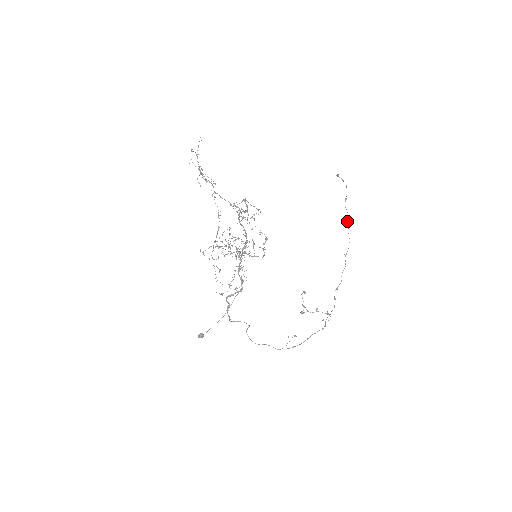
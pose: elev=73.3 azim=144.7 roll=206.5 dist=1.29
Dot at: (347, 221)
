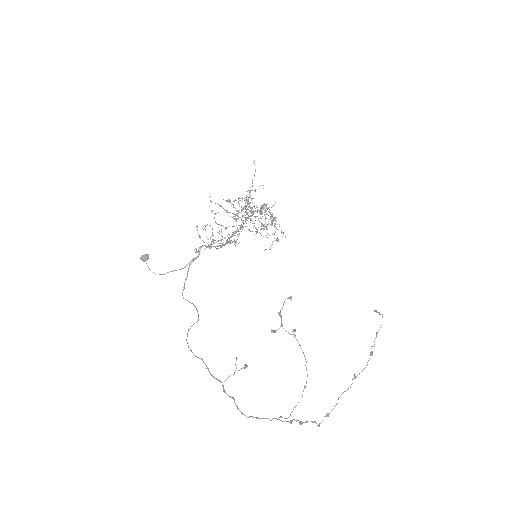
Dot at: (371, 348)
